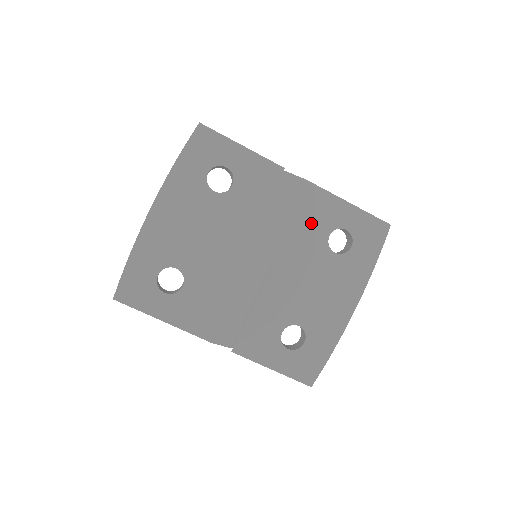
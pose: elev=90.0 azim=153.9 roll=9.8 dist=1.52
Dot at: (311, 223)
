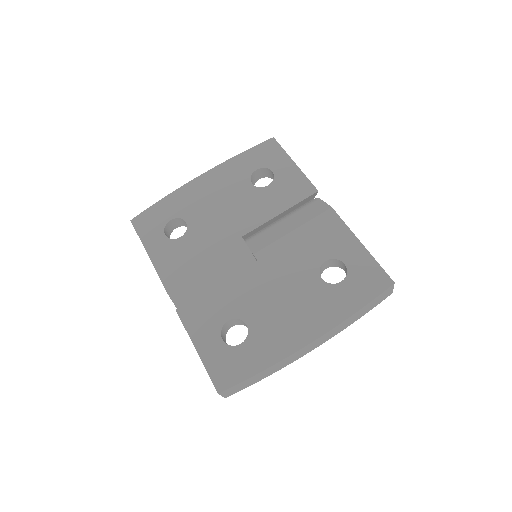
Dot at: (315, 242)
